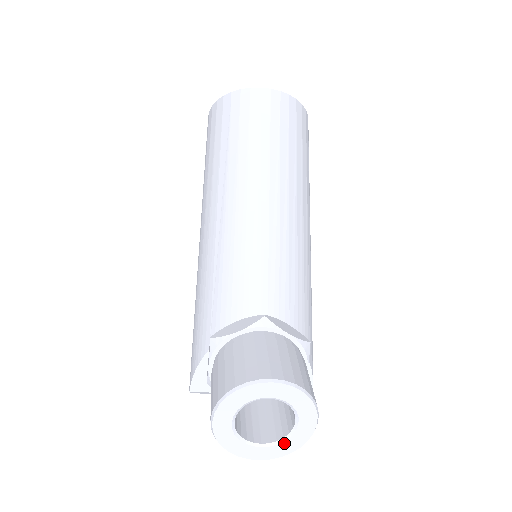
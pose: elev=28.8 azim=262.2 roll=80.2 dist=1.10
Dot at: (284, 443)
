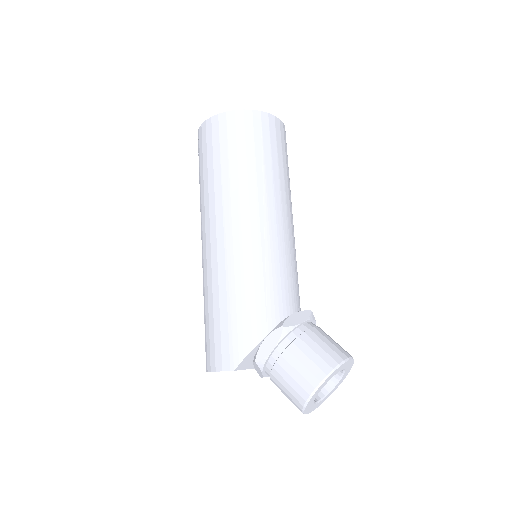
Dot at: (323, 399)
